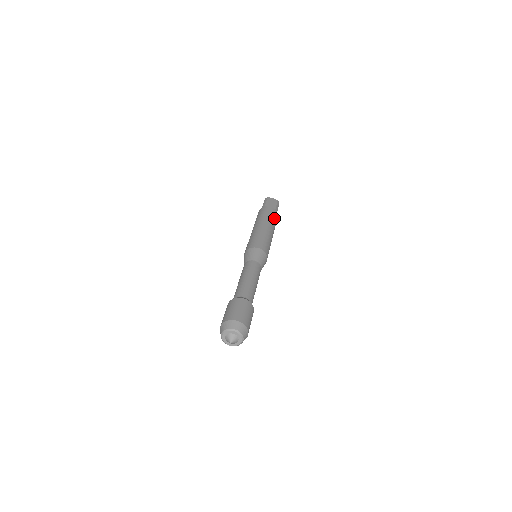
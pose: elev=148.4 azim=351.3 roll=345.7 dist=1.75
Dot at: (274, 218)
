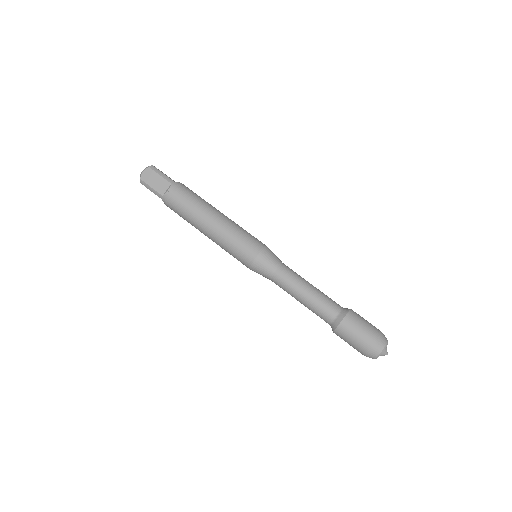
Dot at: occluded
